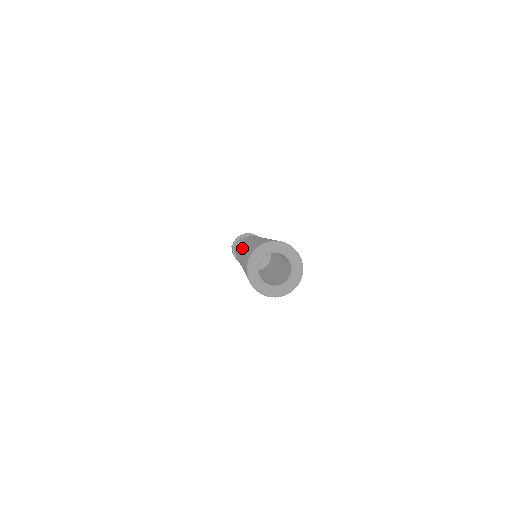
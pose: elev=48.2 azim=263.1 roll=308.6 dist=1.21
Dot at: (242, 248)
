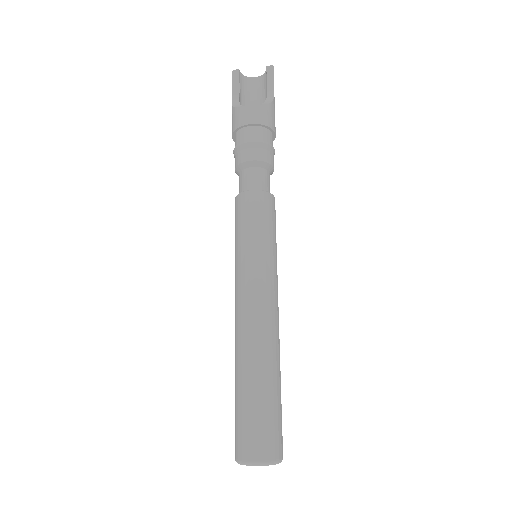
Dot at: (235, 315)
